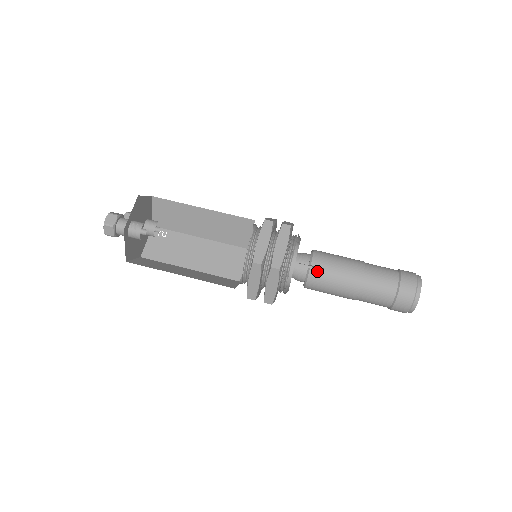
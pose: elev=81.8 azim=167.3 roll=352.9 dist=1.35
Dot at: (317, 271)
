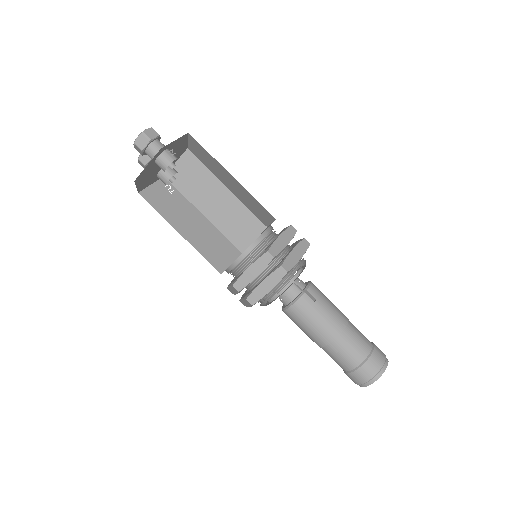
Dot at: (309, 299)
